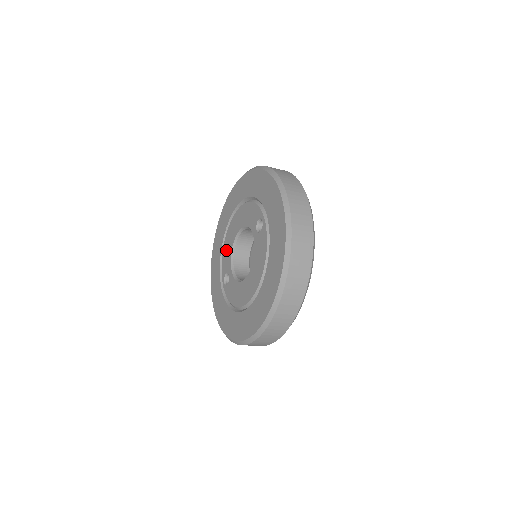
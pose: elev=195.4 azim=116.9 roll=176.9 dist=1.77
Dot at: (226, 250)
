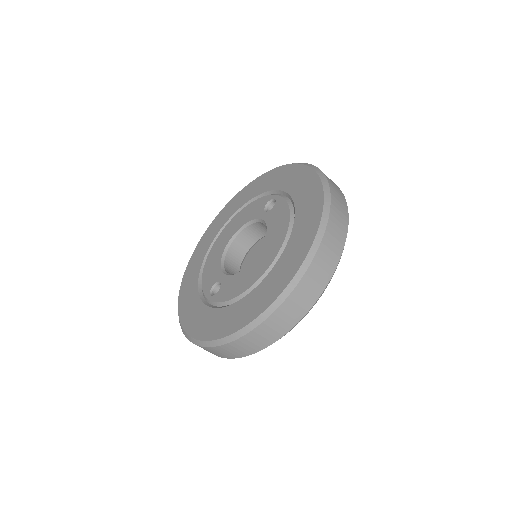
Dot at: (210, 268)
